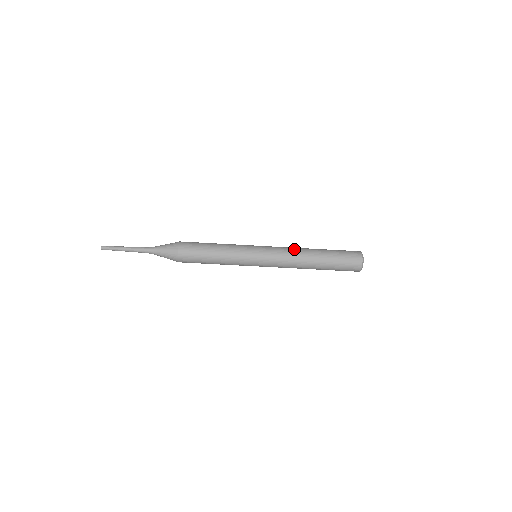
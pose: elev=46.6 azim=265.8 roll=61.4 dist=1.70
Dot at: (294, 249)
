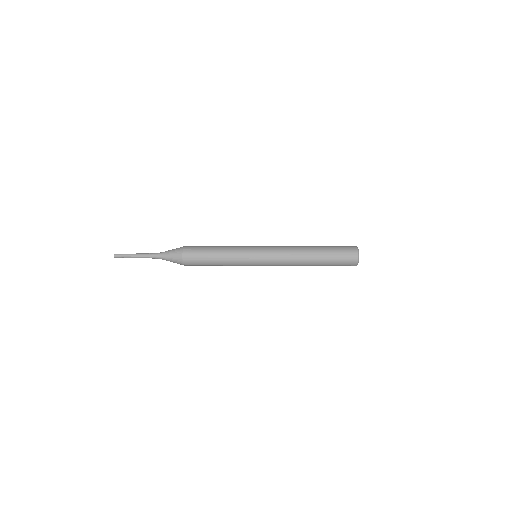
Dot at: (291, 249)
